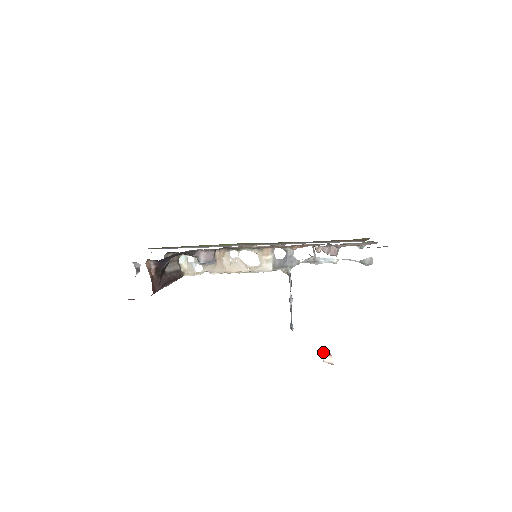
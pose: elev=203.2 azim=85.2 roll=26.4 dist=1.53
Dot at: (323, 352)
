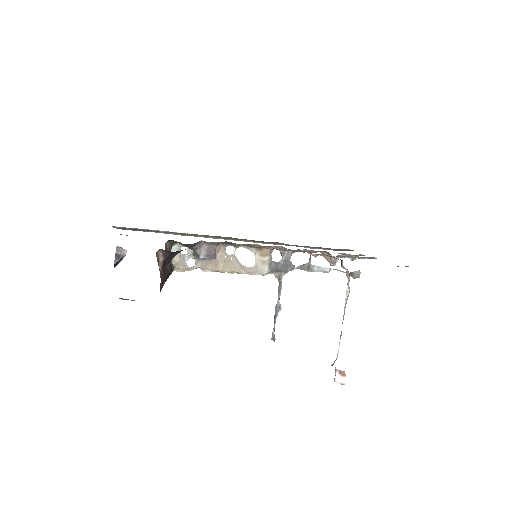
Dot at: (336, 372)
